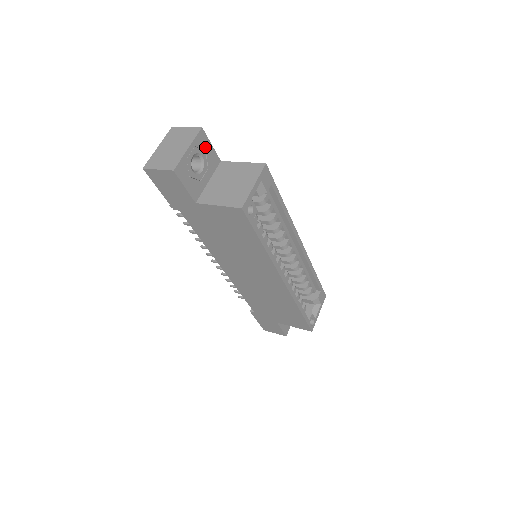
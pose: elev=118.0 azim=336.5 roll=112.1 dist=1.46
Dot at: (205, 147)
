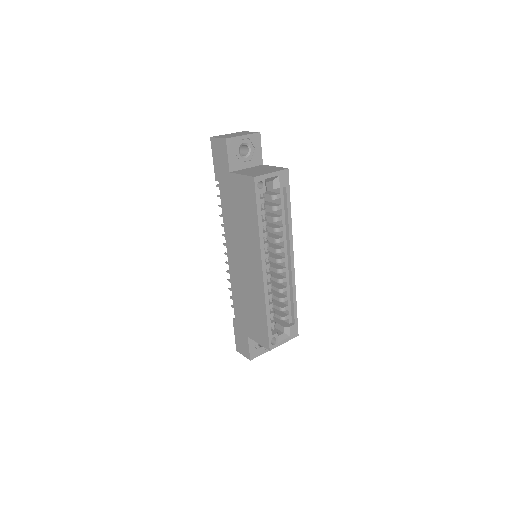
Dot at: (256, 146)
